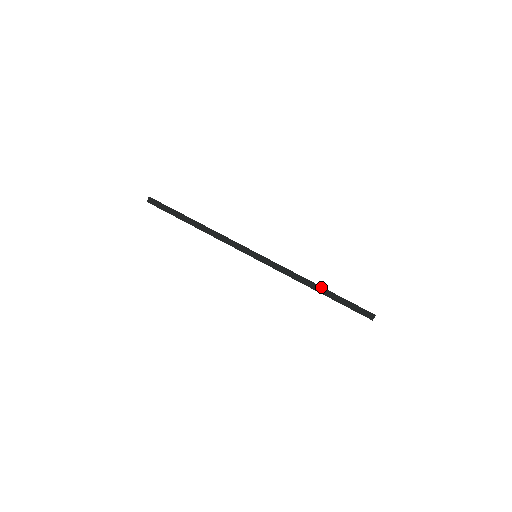
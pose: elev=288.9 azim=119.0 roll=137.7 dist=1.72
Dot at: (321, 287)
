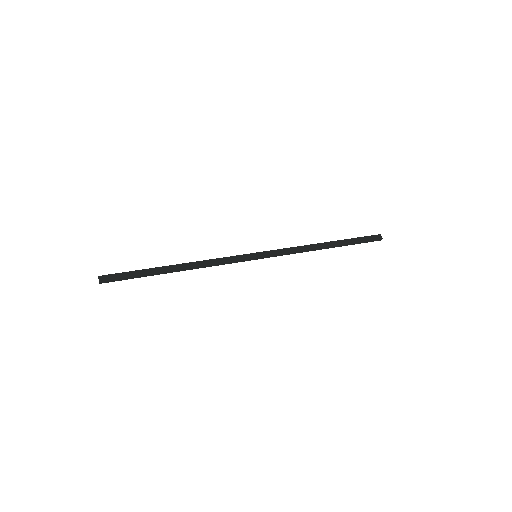
Dot at: (327, 242)
